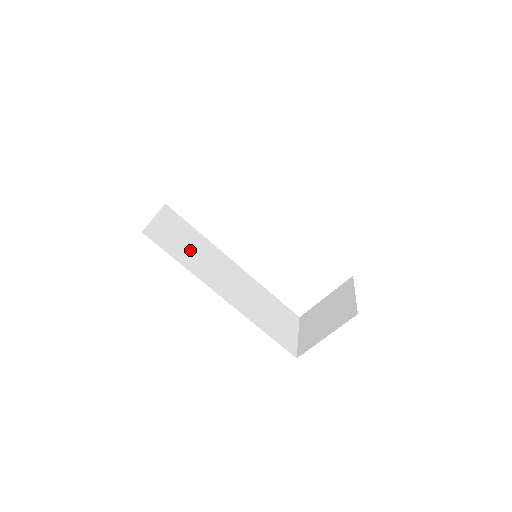
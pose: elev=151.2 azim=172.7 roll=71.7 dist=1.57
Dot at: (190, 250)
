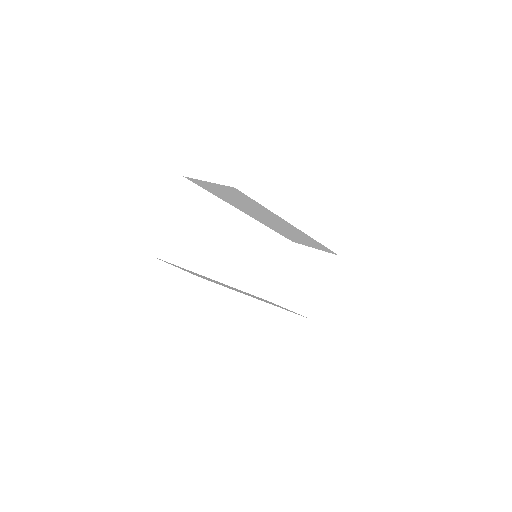
Dot at: occluded
